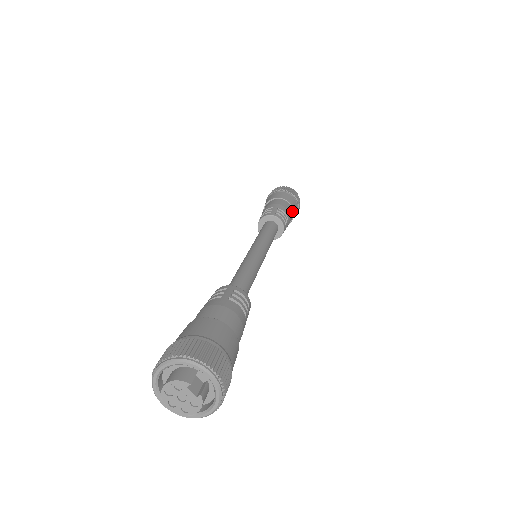
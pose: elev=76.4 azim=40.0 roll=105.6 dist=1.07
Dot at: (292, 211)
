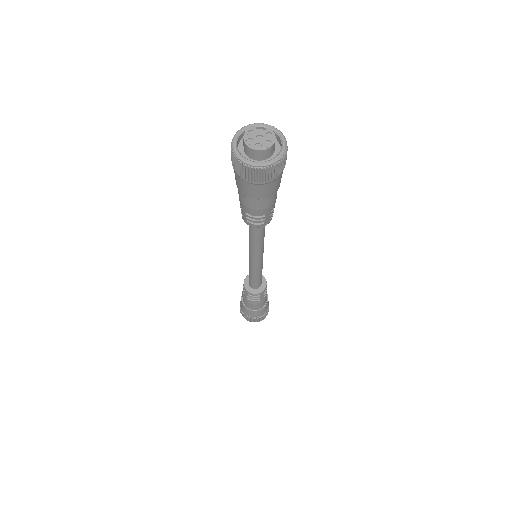
Dot at: occluded
